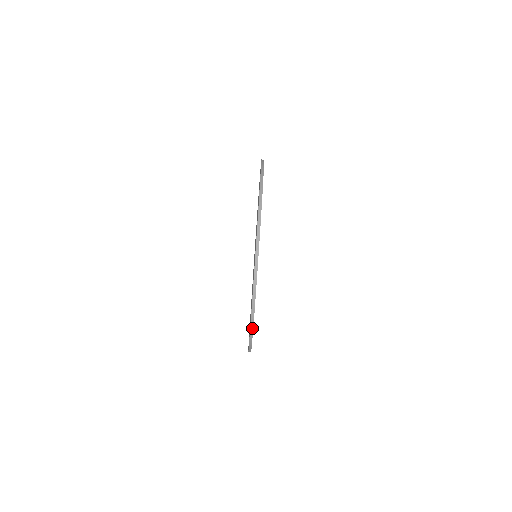
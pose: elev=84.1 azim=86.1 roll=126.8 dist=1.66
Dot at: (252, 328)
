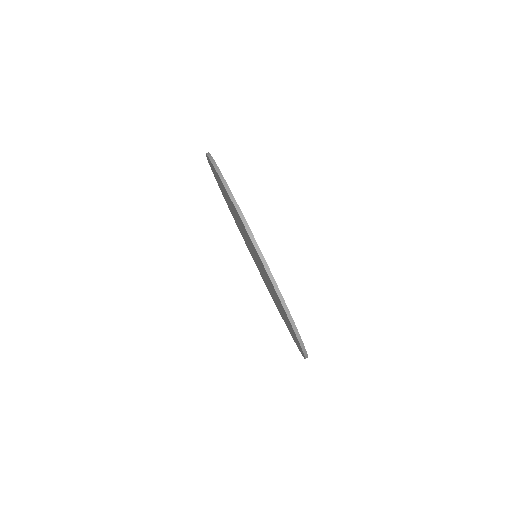
Dot at: (263, 260)
